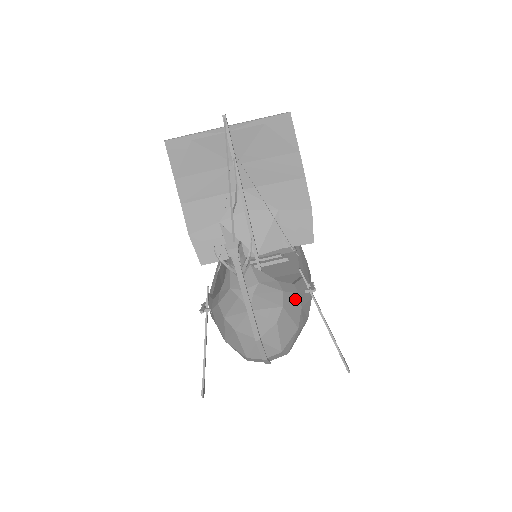
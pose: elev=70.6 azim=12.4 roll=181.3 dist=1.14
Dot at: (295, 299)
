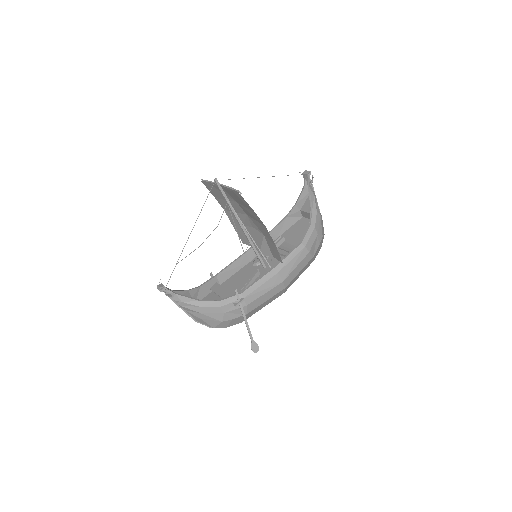
Dot at: (216, 309)
